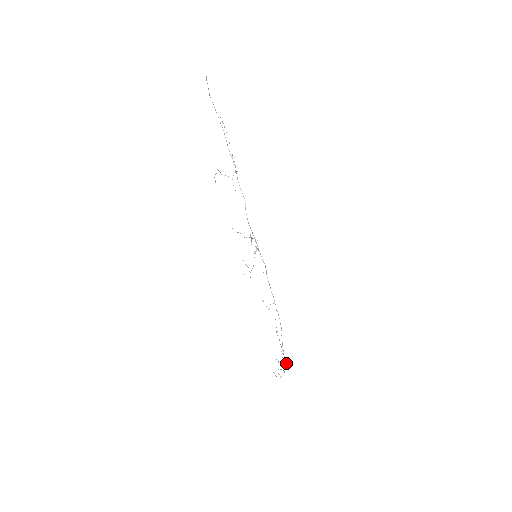
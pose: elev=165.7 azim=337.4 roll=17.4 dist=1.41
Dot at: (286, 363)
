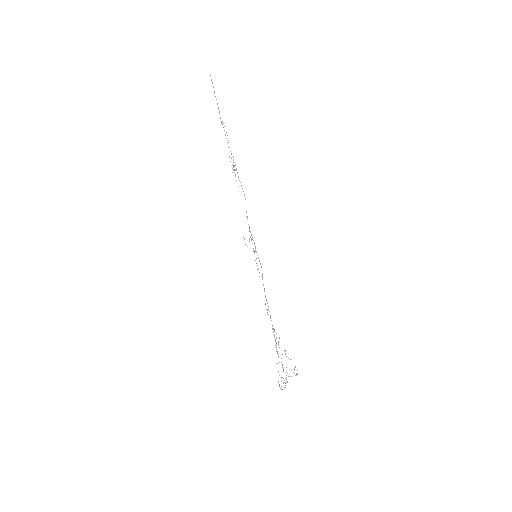
Dot at: (287, 373)
